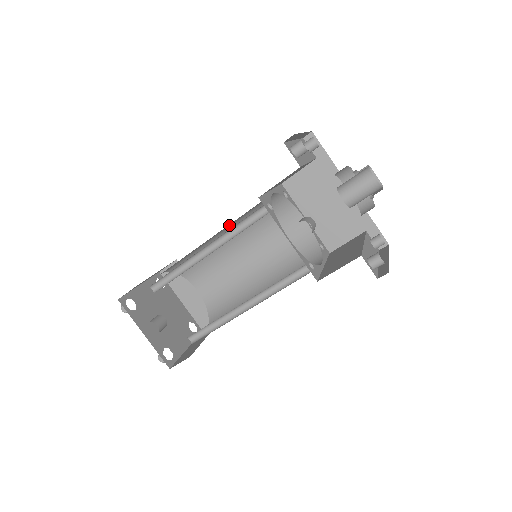
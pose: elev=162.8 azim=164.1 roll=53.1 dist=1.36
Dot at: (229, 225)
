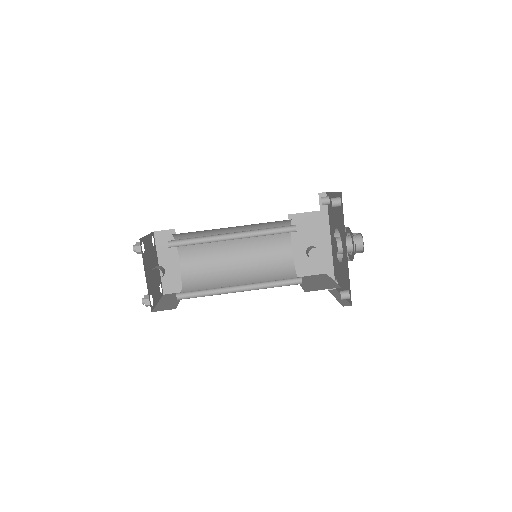
Dot at: (246, 225)
